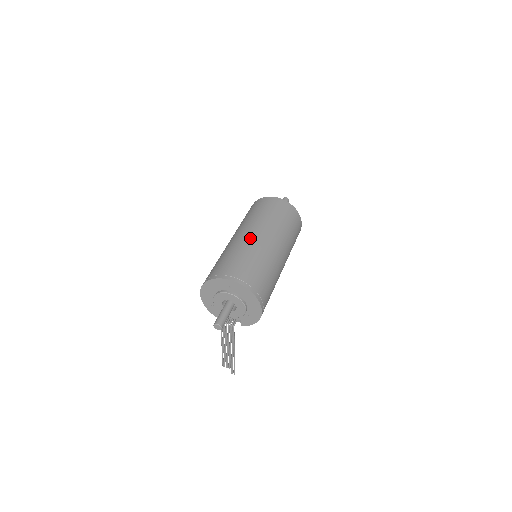
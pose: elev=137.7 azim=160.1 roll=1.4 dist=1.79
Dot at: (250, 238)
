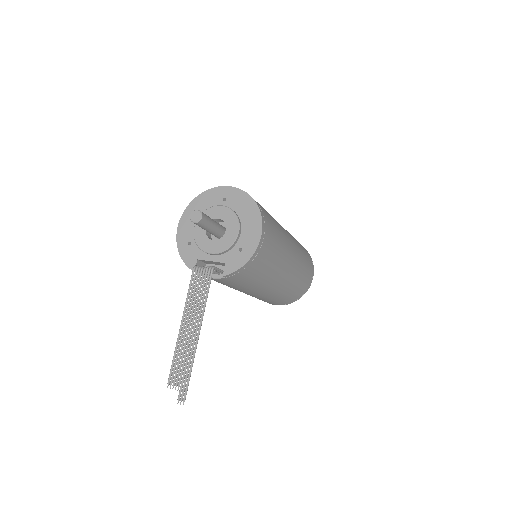
Dot at: occluded
